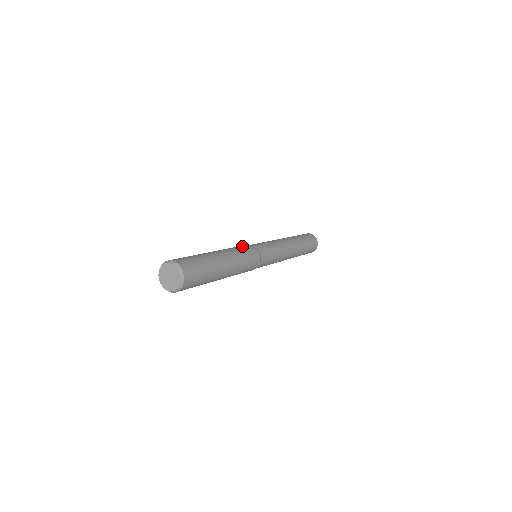
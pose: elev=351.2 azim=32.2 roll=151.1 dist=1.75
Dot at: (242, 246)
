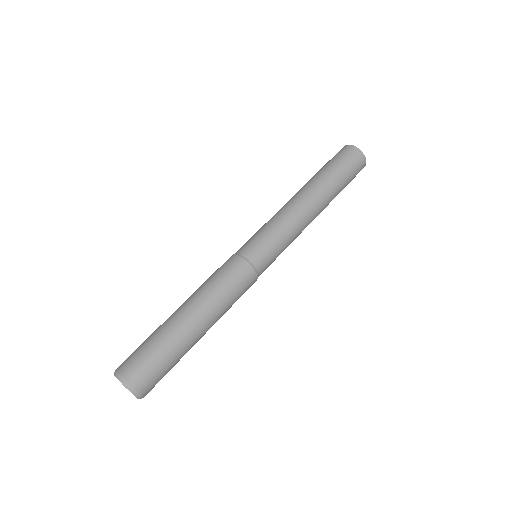
Dot at: (224, 269)
